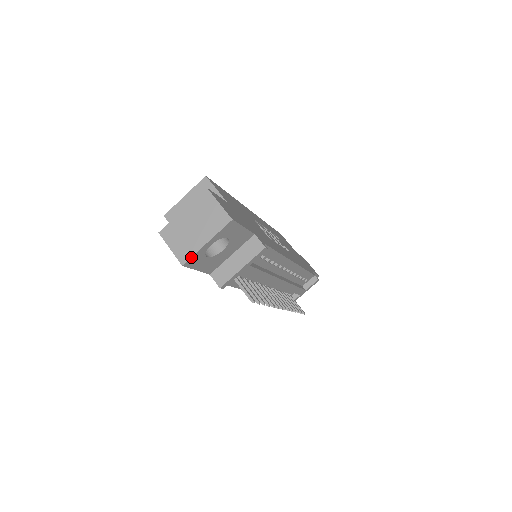
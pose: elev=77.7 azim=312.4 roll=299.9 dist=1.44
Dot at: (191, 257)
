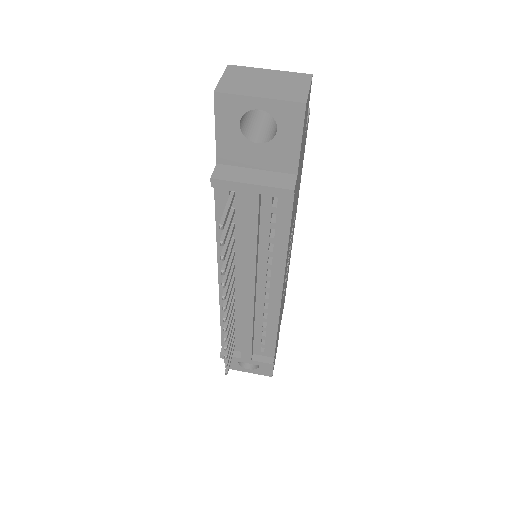
Dot at: (231, 94)
